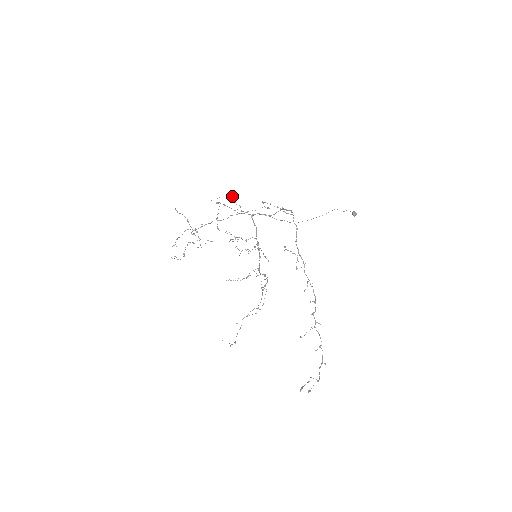
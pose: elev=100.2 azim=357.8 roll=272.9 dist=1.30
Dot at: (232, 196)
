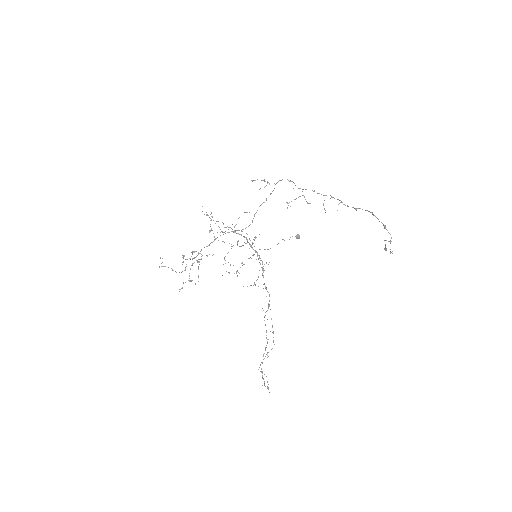
Dot at: (212, 217)
